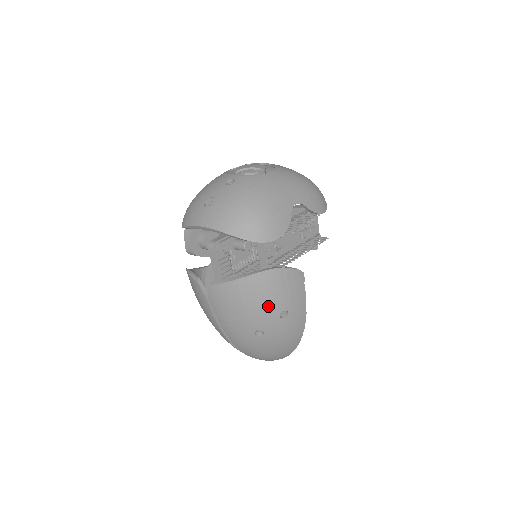
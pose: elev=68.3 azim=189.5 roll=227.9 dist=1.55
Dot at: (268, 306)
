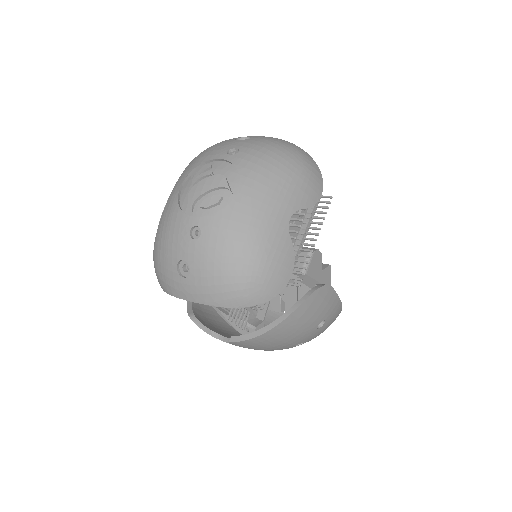
Dot at: (303, 332)
